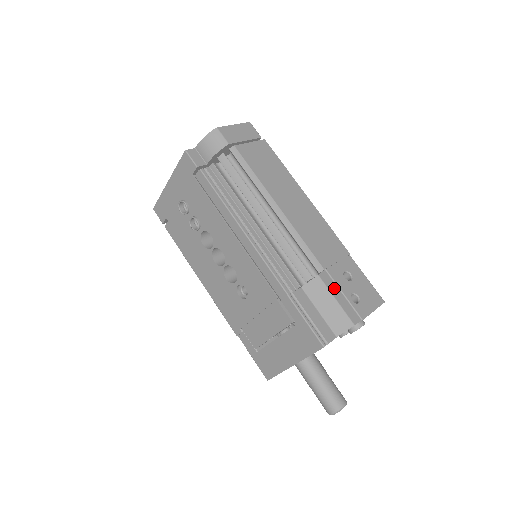
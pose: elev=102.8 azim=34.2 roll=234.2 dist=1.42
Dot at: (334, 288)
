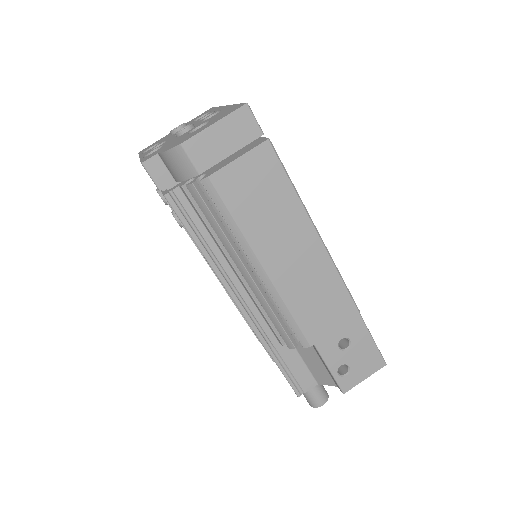
Dot at: (321, 358)
